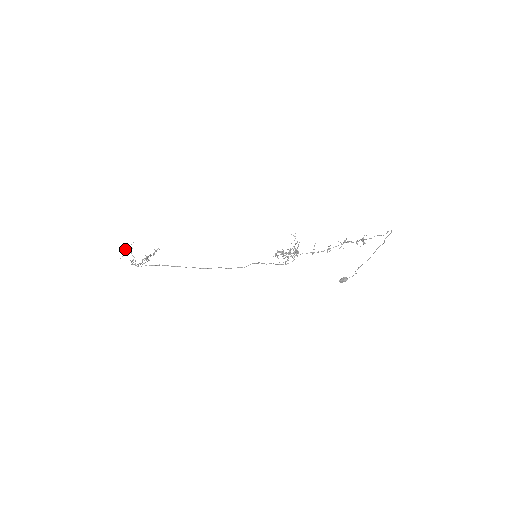
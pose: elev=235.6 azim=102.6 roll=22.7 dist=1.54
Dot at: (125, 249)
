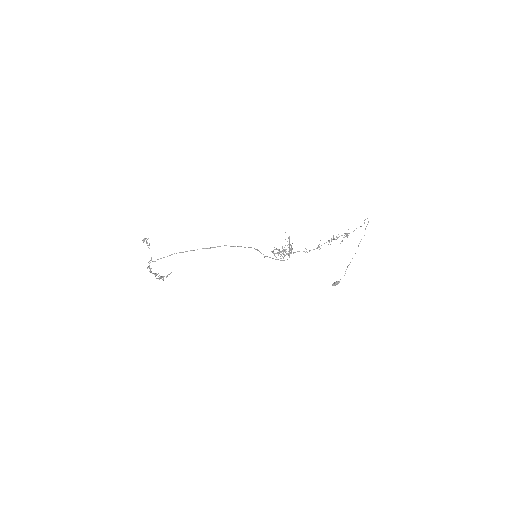
Dot at: (144, 241)
